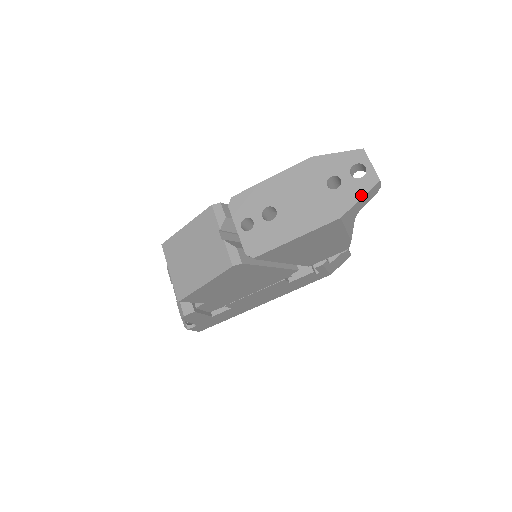
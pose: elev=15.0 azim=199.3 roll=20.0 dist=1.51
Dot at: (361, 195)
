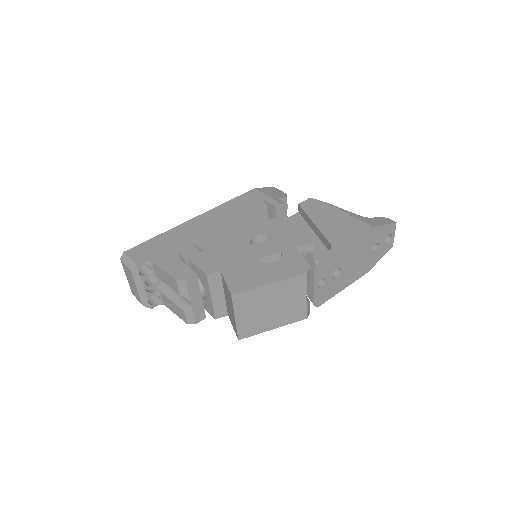
Dot at: (382, 256)
